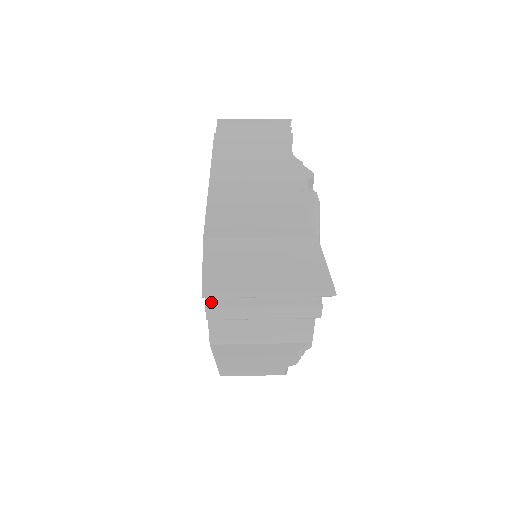
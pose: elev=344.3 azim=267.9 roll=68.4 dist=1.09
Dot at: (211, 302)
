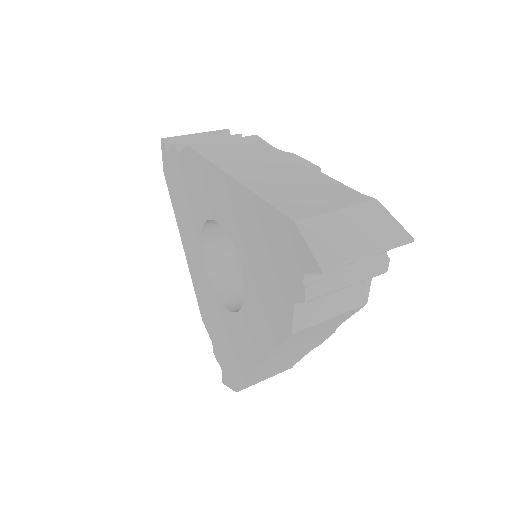
Dot at: (308, 283)
